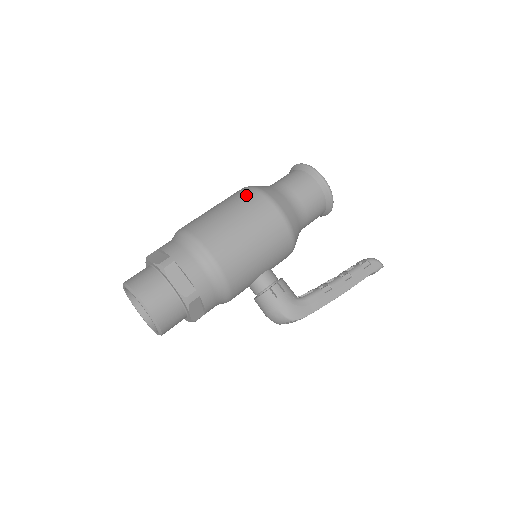
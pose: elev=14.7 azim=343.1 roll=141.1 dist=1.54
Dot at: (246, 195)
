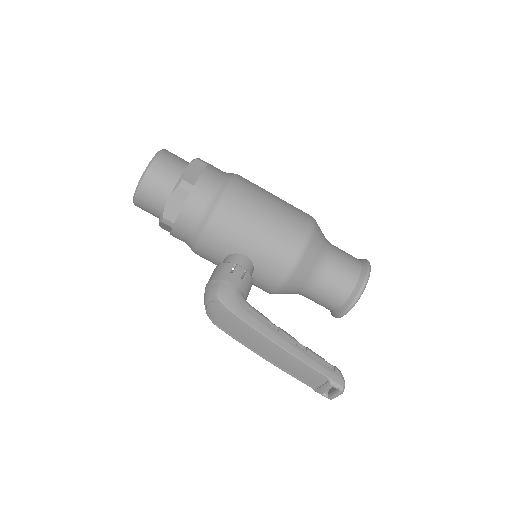
Dot at: (301, 210)
